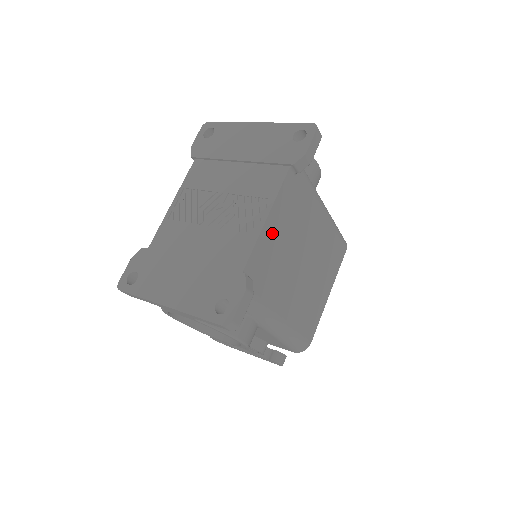
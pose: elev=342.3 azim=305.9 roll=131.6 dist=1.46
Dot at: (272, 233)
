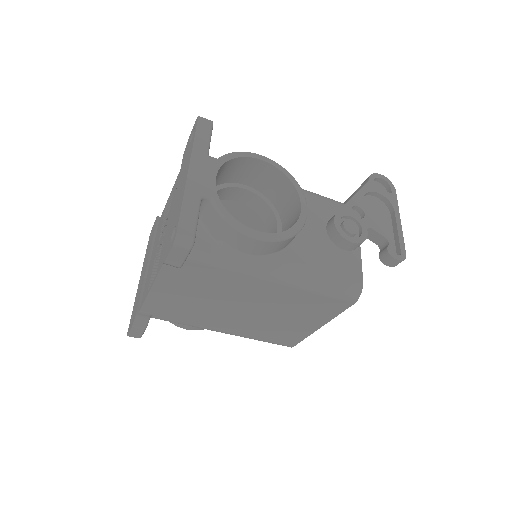
Dot at: (168, 295)
